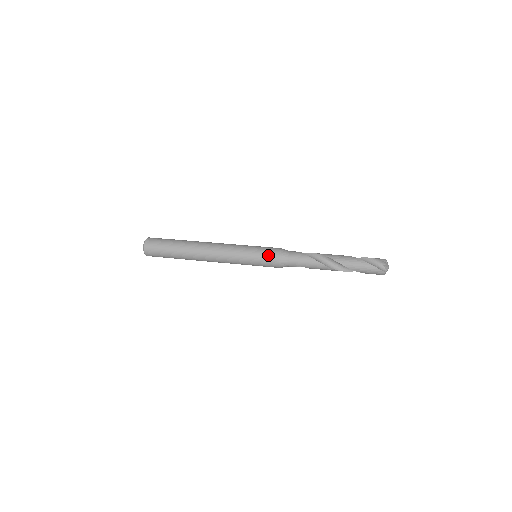
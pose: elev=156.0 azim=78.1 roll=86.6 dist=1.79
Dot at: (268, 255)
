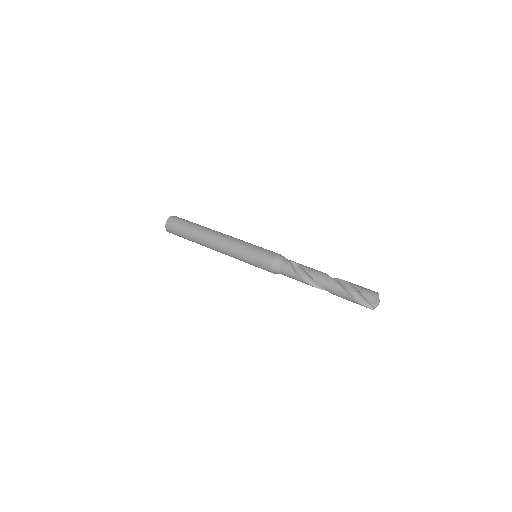
Dot at: (262, 266)
